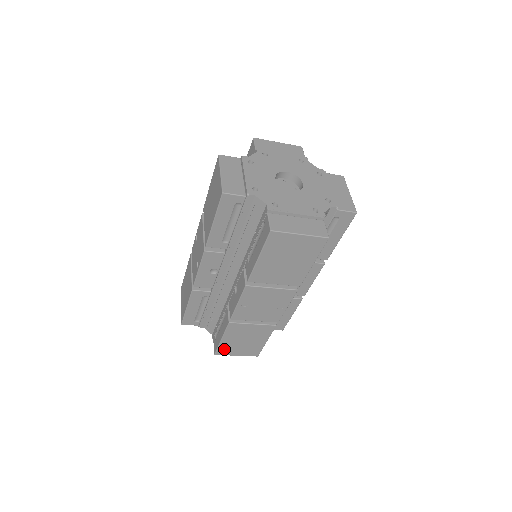
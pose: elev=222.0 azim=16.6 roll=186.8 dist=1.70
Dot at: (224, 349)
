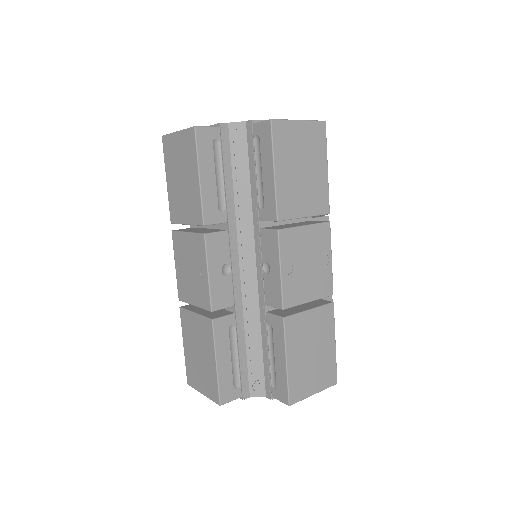
Dot at: (191, 372)
